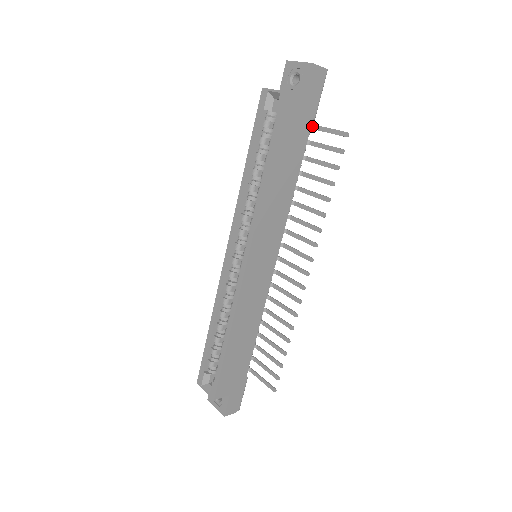
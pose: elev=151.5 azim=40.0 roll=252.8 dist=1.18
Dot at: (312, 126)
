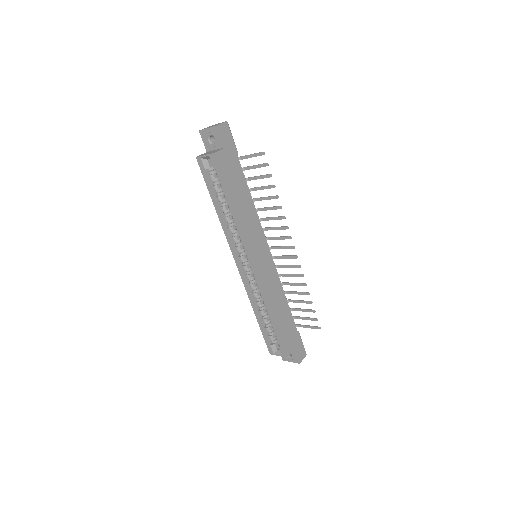
Dot at: (239, 158)
